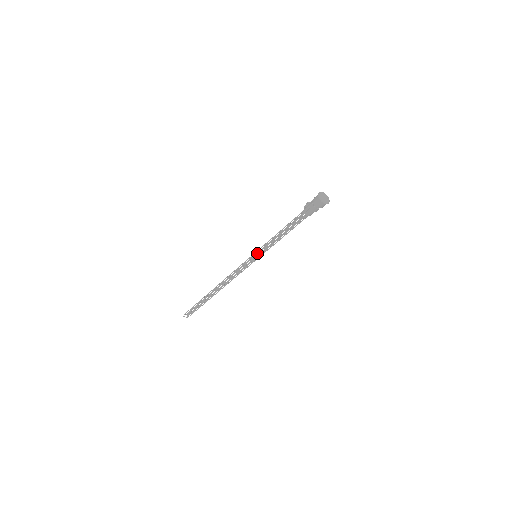
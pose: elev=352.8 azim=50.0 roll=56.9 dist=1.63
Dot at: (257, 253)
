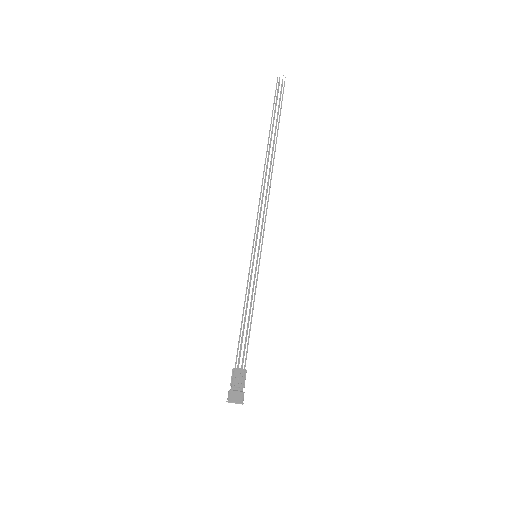
Dot at: (252, 262)
